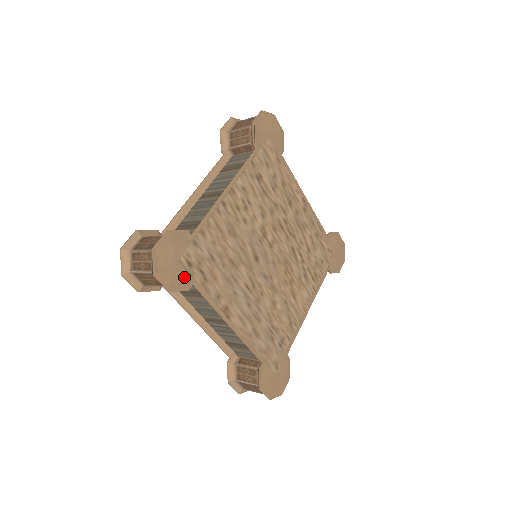
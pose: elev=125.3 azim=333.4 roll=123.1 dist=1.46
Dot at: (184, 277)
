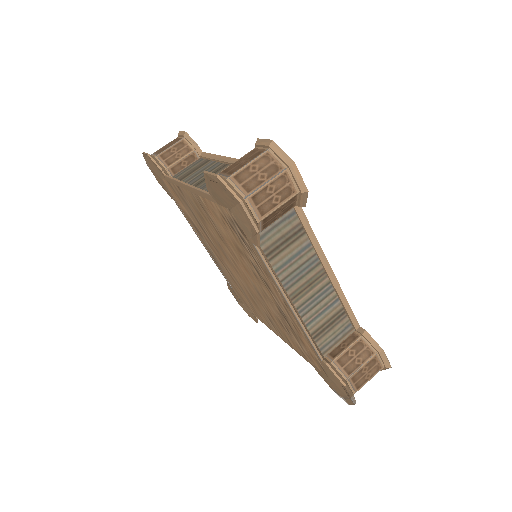
Dot at: occluded
